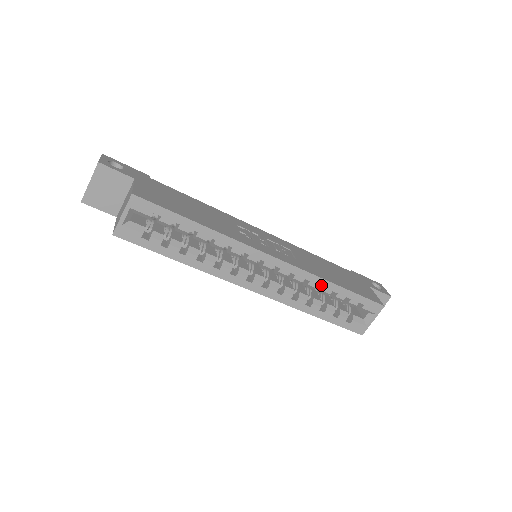
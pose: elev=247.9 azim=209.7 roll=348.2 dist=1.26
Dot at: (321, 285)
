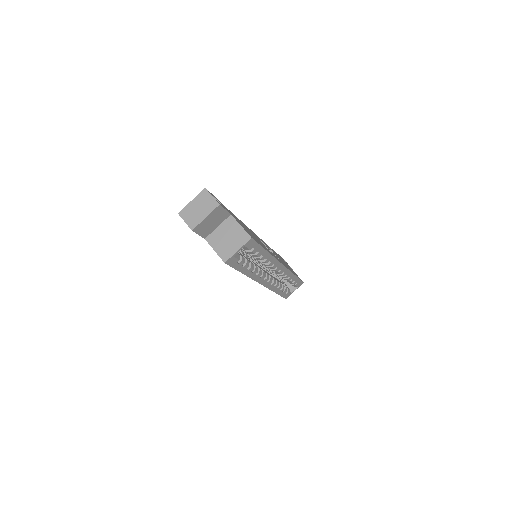
Dot at: (290, 276)
